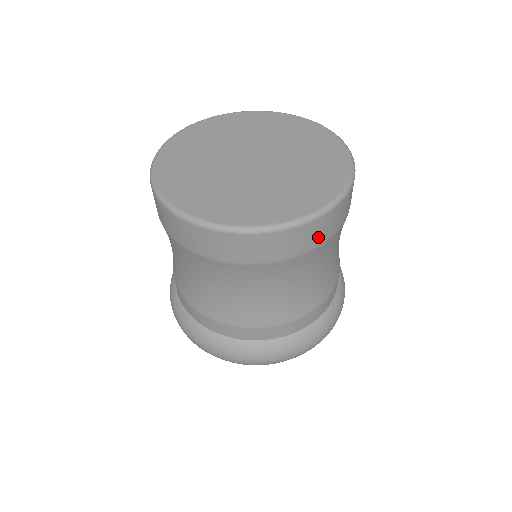
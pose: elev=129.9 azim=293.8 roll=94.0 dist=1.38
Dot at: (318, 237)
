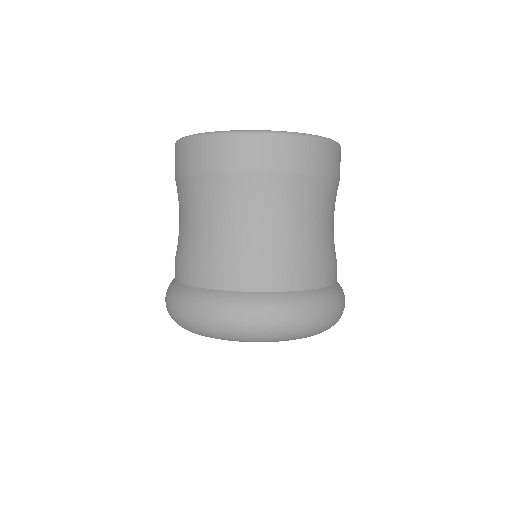
Dot at: (257, 158)
